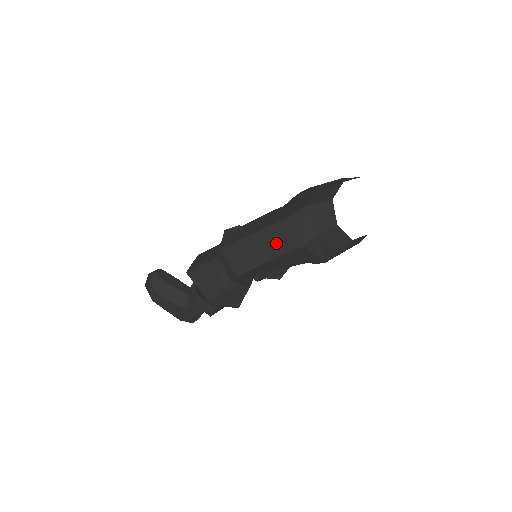
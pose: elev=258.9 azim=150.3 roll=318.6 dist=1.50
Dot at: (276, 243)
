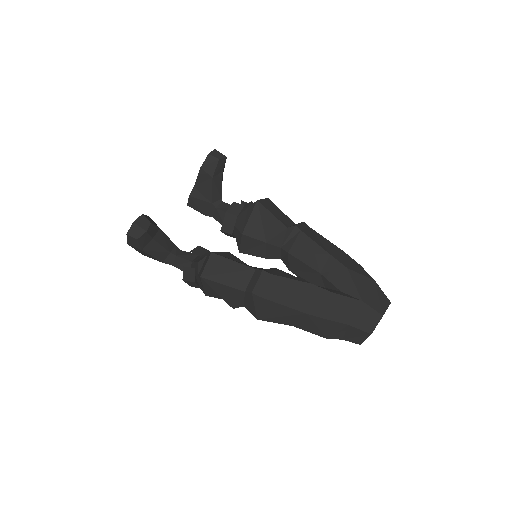
Dot at: (308, 325)
